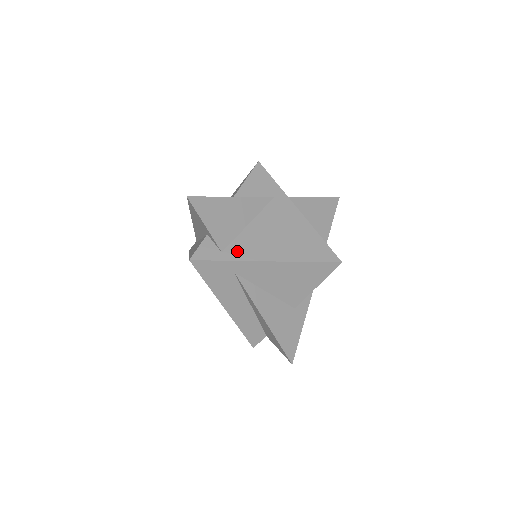
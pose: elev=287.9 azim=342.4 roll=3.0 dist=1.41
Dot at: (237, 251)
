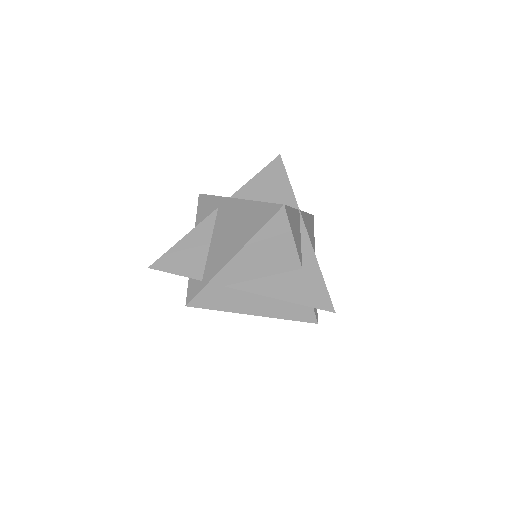
Dot at: (211, 270)
